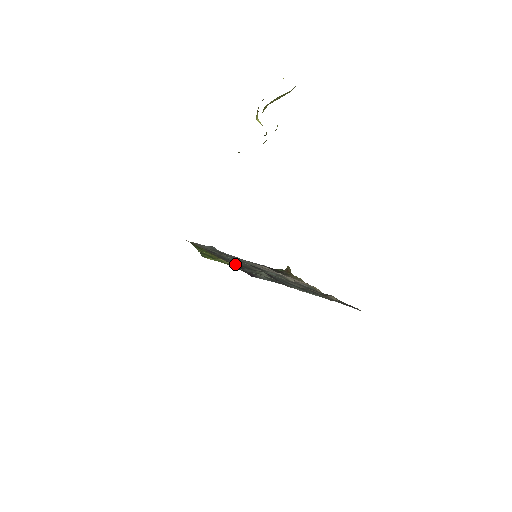
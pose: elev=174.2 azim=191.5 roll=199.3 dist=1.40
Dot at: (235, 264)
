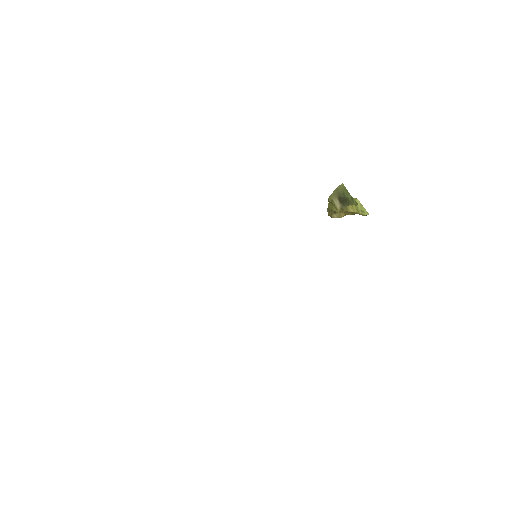
Dot at: occluded
